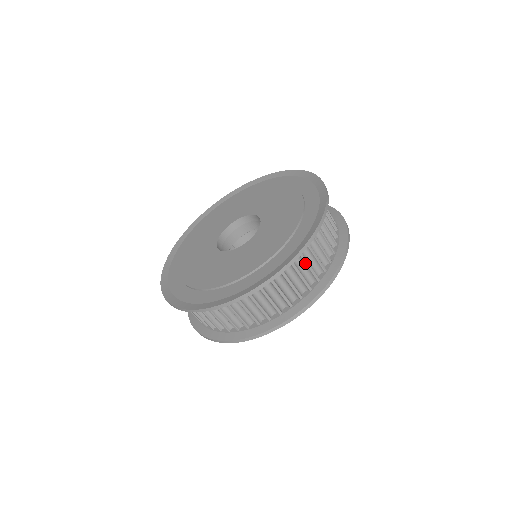
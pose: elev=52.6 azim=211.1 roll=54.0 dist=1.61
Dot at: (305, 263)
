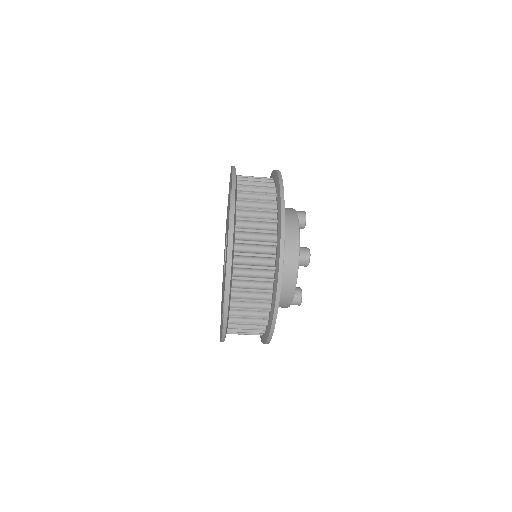
Dot at: (244, 318)
